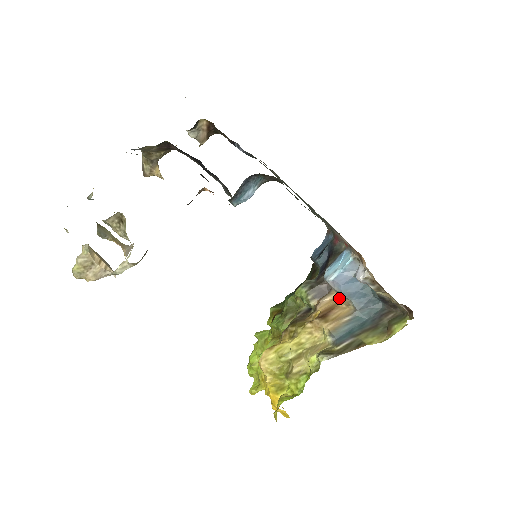
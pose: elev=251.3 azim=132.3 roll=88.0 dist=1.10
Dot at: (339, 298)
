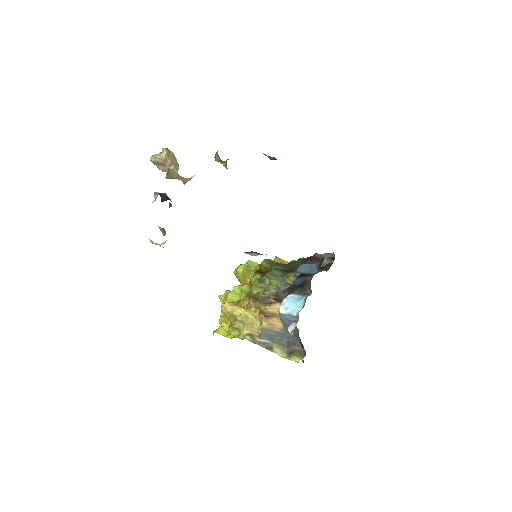
Dot at: occluded
